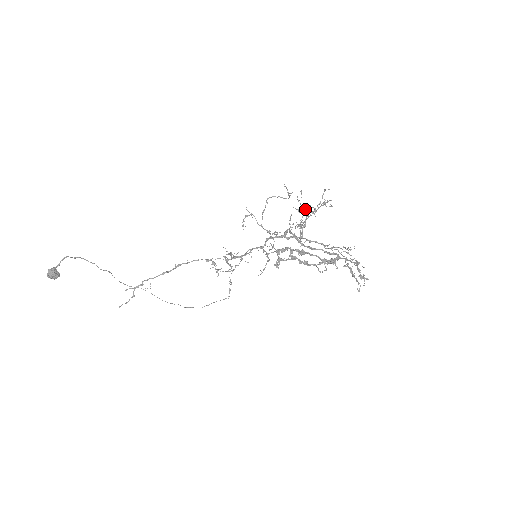
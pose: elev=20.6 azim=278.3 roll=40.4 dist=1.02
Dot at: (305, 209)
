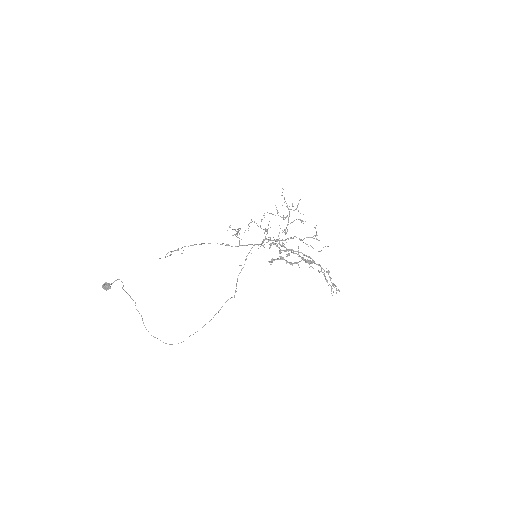
Dot at: (287, 207)
